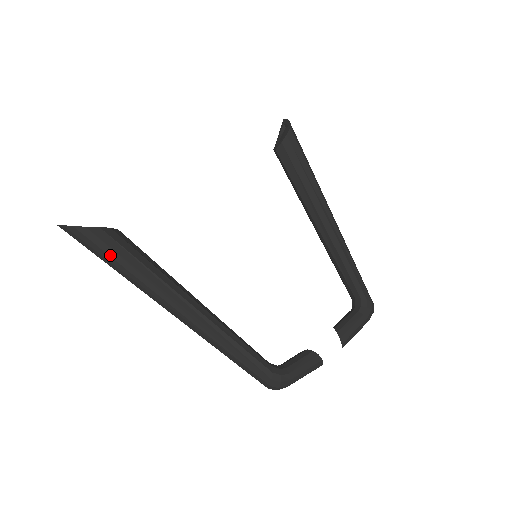
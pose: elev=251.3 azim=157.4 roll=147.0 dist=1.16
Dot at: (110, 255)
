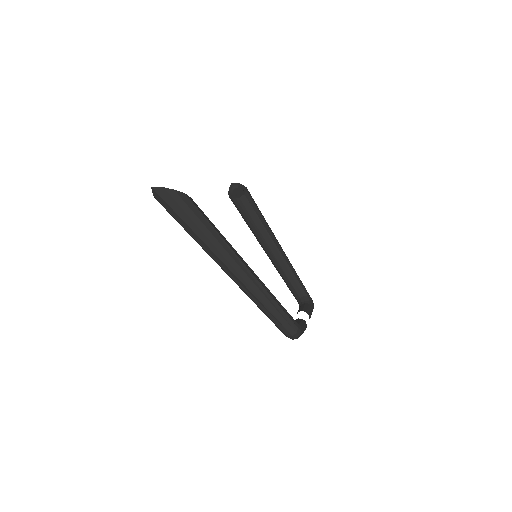
Dot at: (200, 219)
